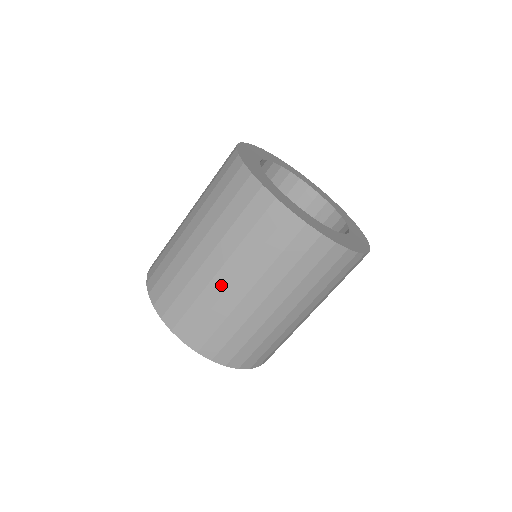
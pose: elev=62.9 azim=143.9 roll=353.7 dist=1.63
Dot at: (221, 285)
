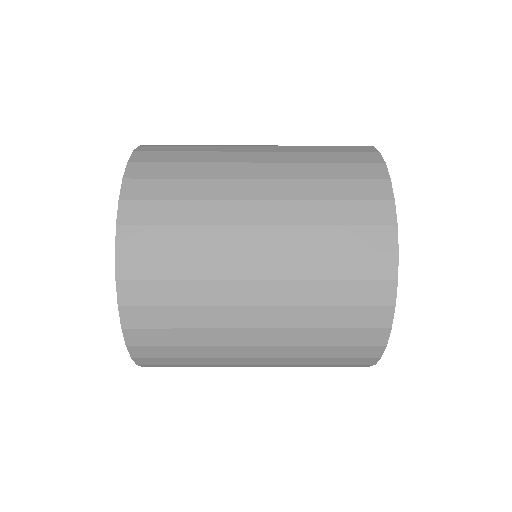
Dot at: (241, 362)
